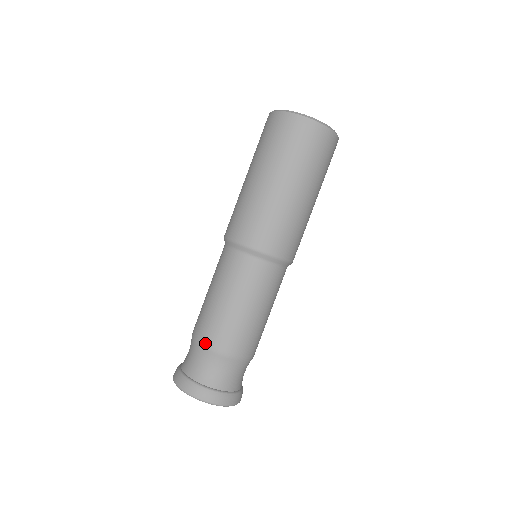
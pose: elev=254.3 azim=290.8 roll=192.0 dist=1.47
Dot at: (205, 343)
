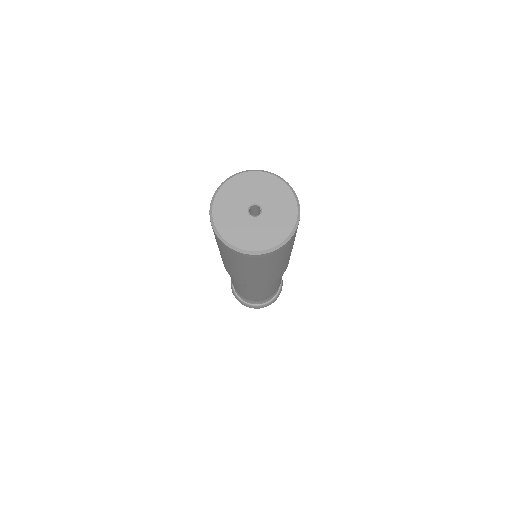
Dot at: occluded
